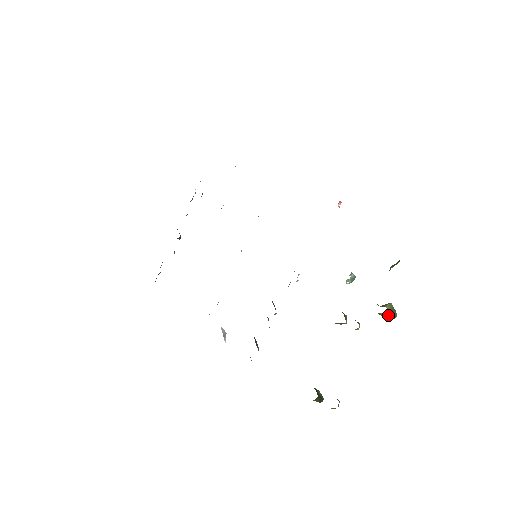
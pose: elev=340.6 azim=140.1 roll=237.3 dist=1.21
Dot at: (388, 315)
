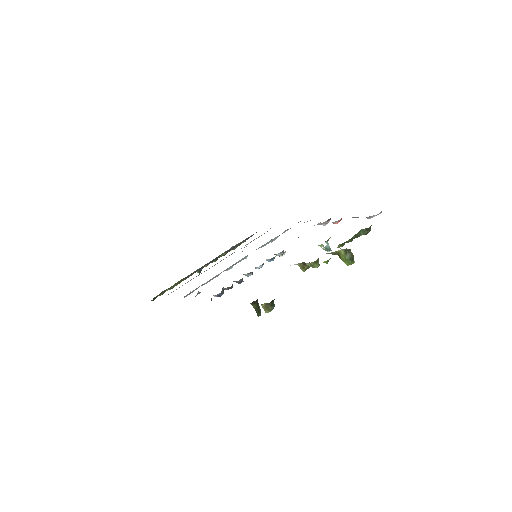
Dot at: (346, 251)
